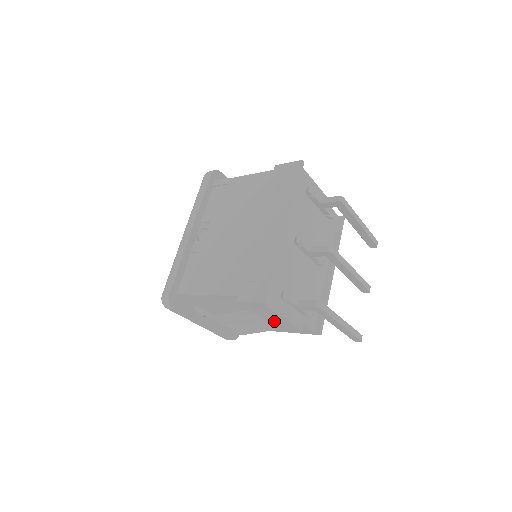
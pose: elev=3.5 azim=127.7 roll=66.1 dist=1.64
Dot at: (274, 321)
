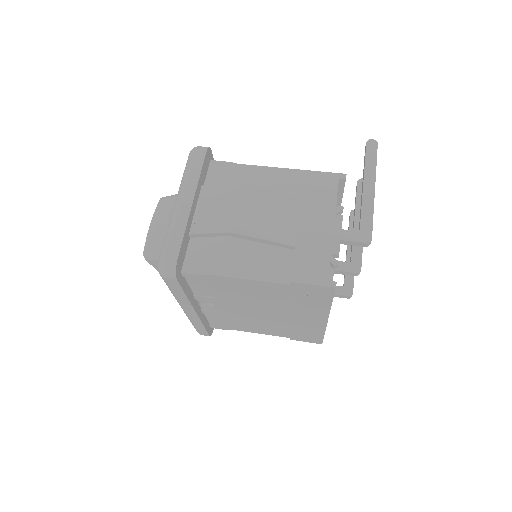
Dot at: occluded
